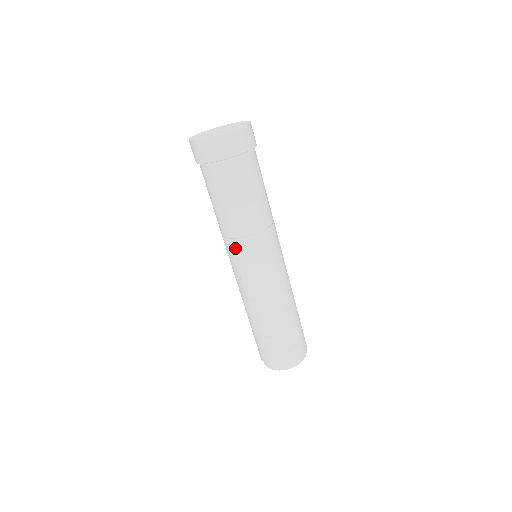
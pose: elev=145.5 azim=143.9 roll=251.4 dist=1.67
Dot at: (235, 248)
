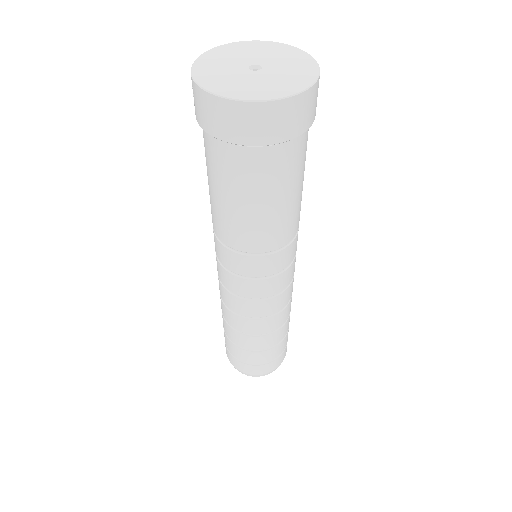
Dot at: occluded
